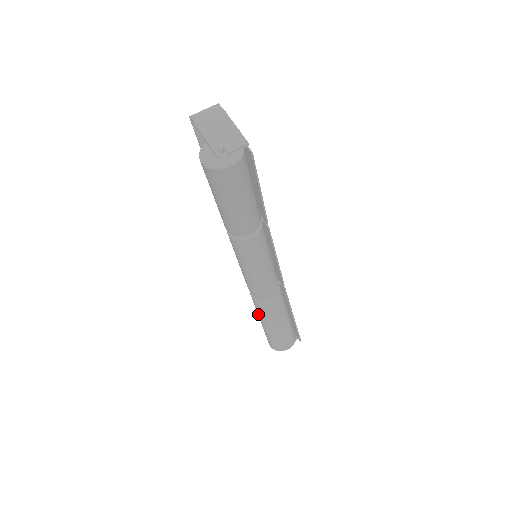
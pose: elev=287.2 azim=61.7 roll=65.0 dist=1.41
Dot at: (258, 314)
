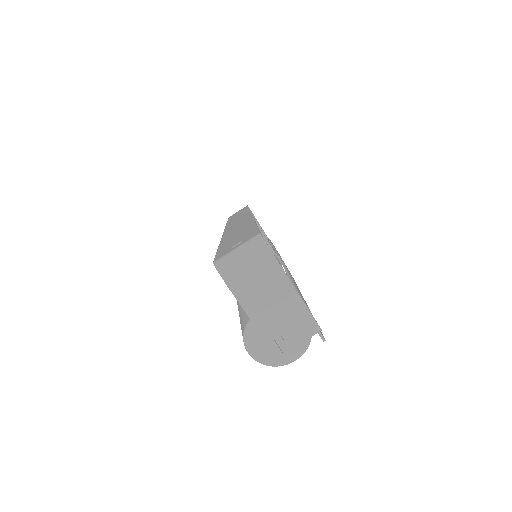
Dot at: occluded
